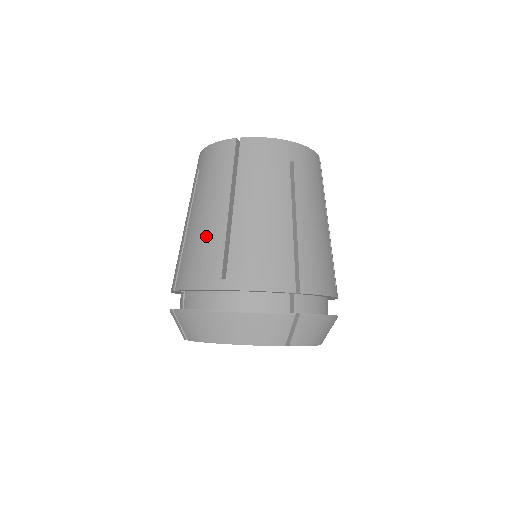
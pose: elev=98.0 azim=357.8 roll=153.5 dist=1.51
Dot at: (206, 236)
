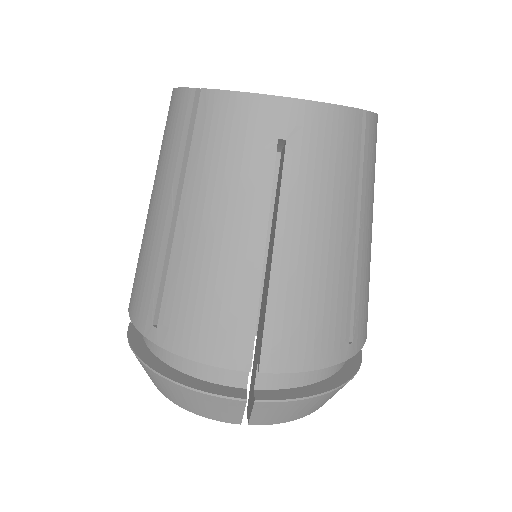
Dot at: (148, 250)
